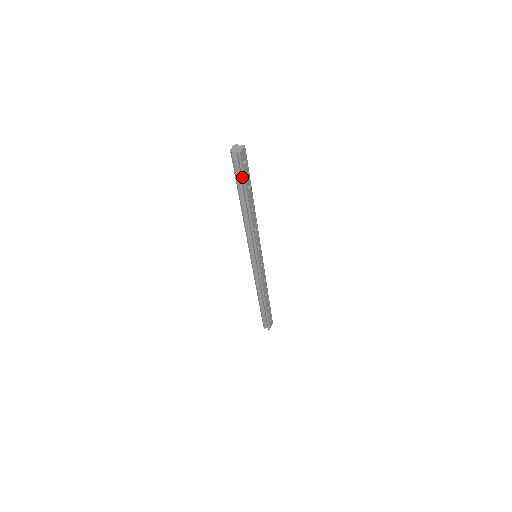
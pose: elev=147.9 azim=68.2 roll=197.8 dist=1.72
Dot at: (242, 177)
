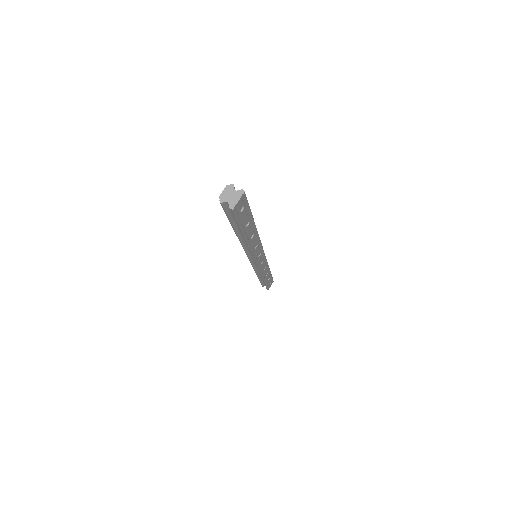
Dot at: (236, 223)
